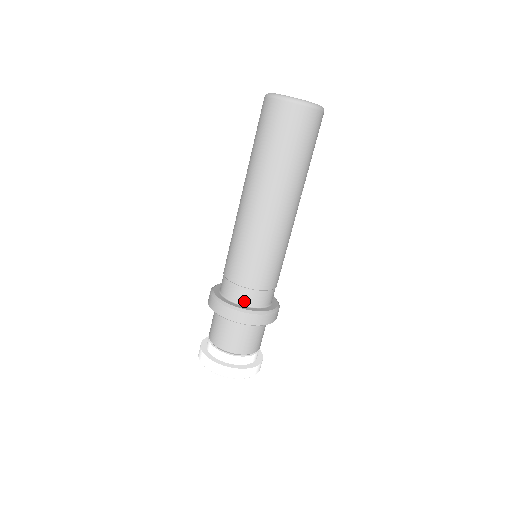
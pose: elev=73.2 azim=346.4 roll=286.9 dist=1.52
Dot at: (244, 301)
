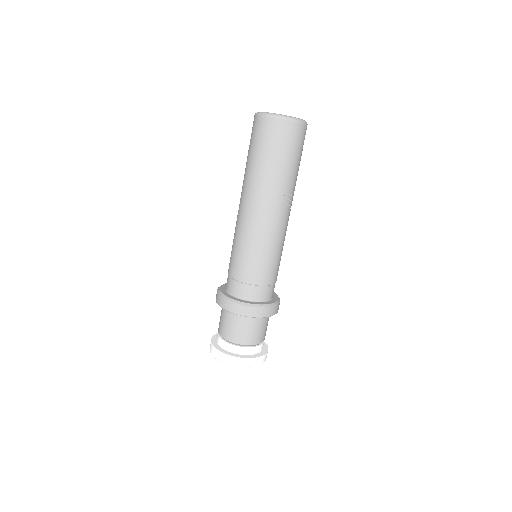
Dot at: (240, 294)
